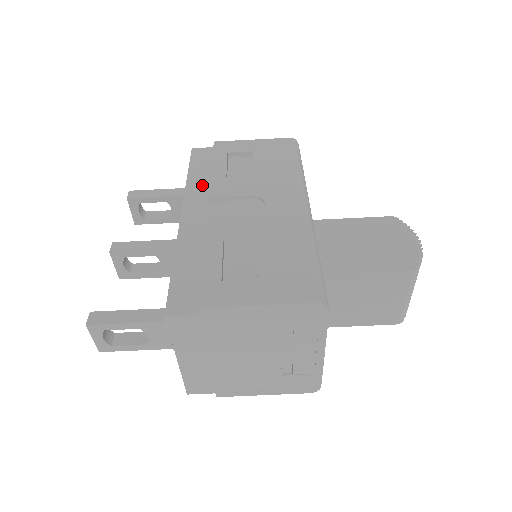
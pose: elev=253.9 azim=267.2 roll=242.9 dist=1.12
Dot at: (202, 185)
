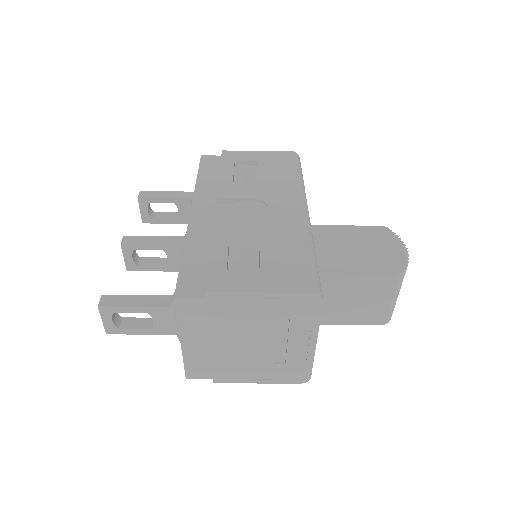
Dot at: (210, 188)
